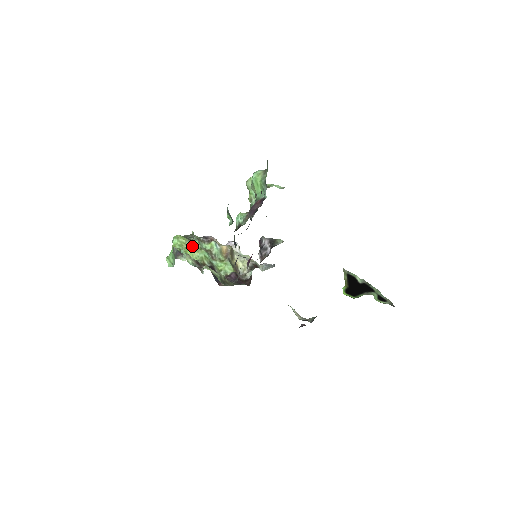
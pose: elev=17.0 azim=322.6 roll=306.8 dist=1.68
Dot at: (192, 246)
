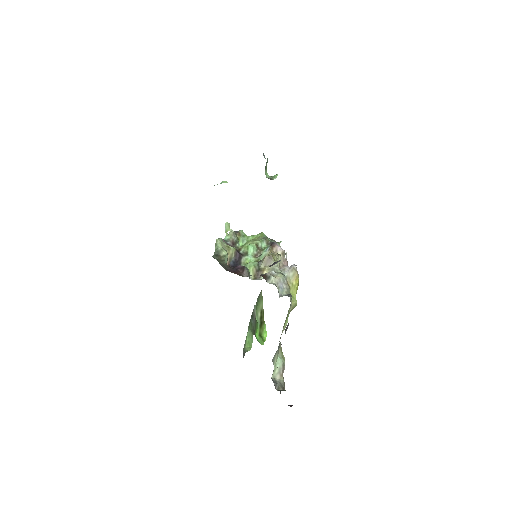
Dot at: (255, 240)
